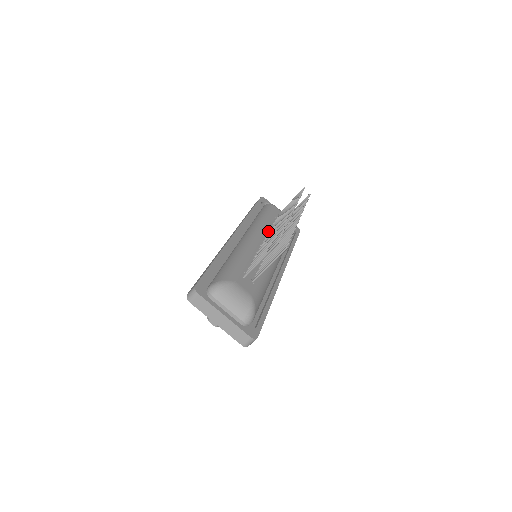
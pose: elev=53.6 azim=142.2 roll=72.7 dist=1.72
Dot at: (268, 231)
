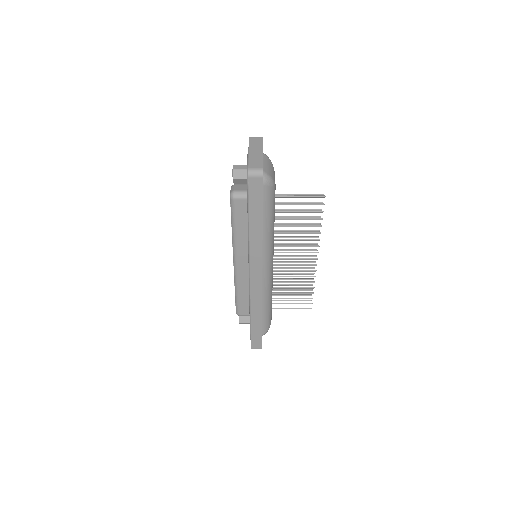
Dot at: (274, 240)
